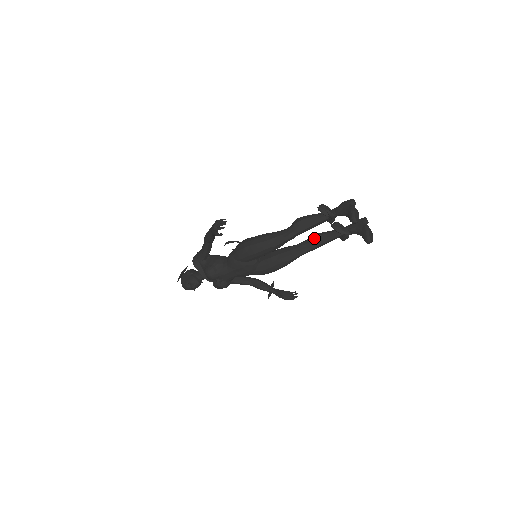
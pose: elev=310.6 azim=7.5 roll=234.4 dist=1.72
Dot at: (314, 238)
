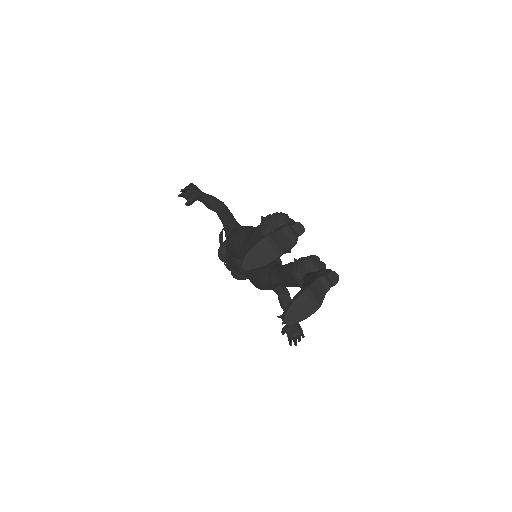
Dot at: (284, 267)
